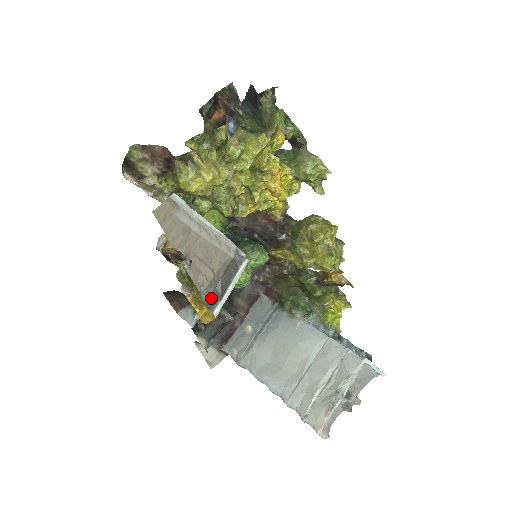
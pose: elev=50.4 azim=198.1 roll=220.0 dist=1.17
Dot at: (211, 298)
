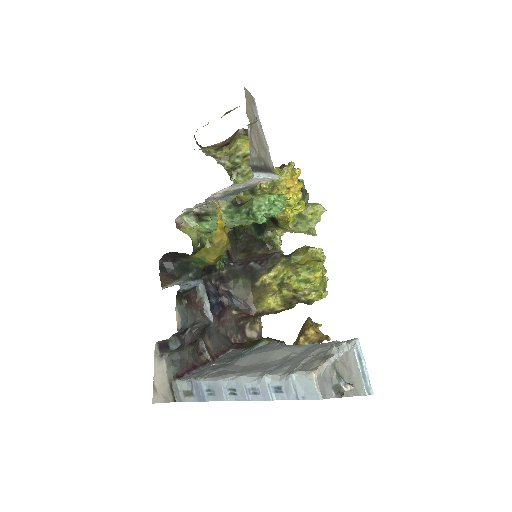
Dot at: (254, 166)
